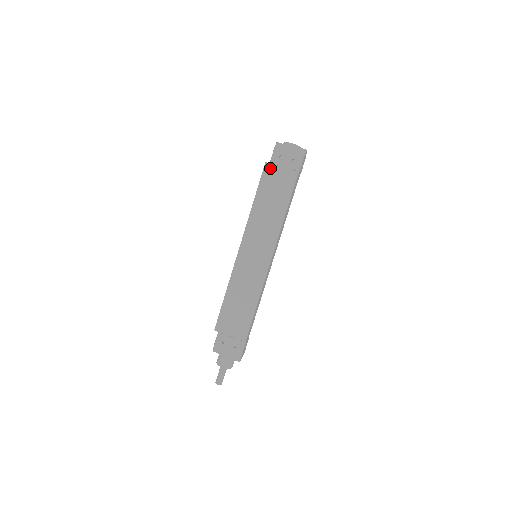
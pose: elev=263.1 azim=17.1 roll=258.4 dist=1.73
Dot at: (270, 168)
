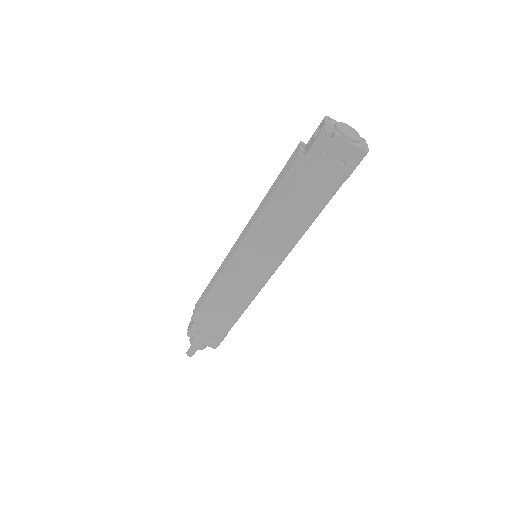
Dot at: (304, 165)
